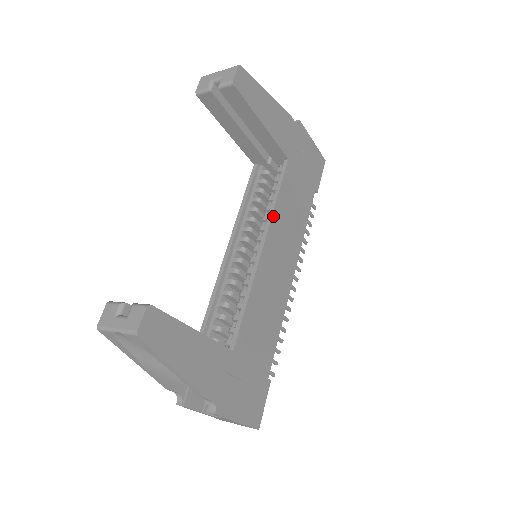
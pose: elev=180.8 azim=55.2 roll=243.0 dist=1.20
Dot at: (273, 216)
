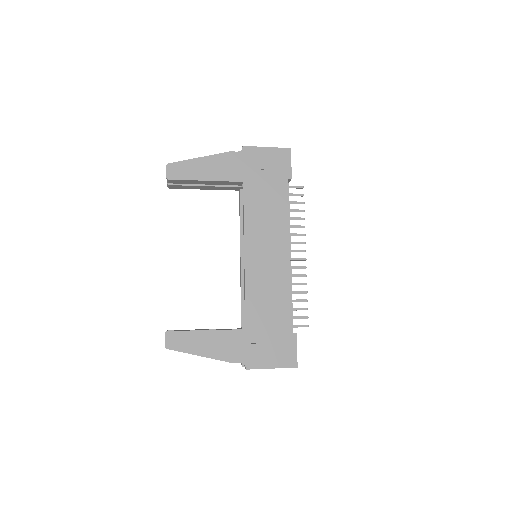
Dot at: (245, 229)
